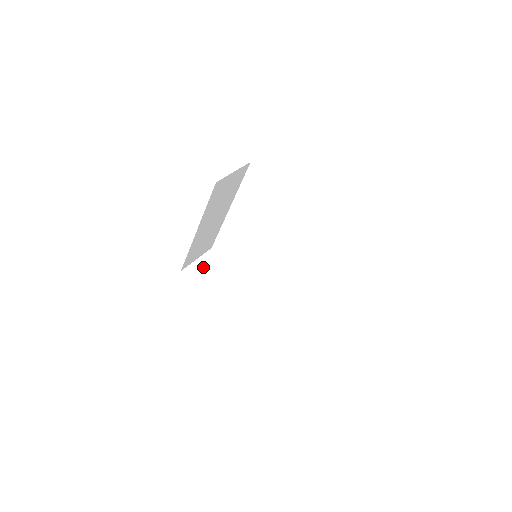
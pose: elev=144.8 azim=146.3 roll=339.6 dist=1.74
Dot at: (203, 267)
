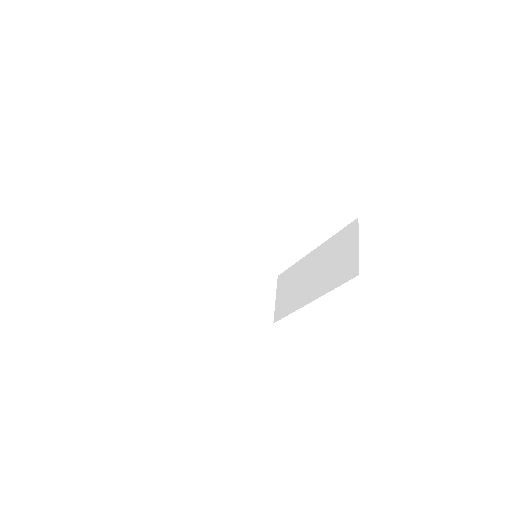
Dot at: (181, 271)
